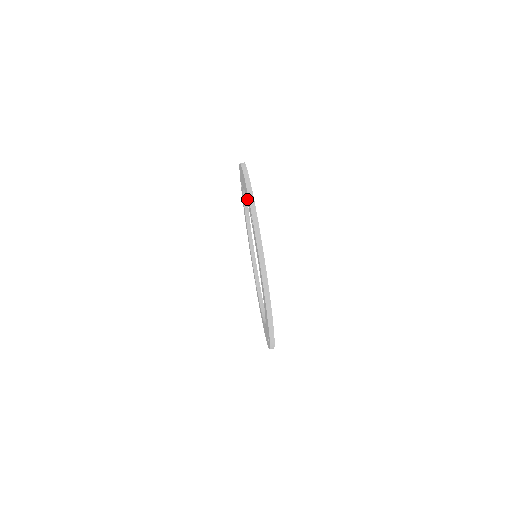
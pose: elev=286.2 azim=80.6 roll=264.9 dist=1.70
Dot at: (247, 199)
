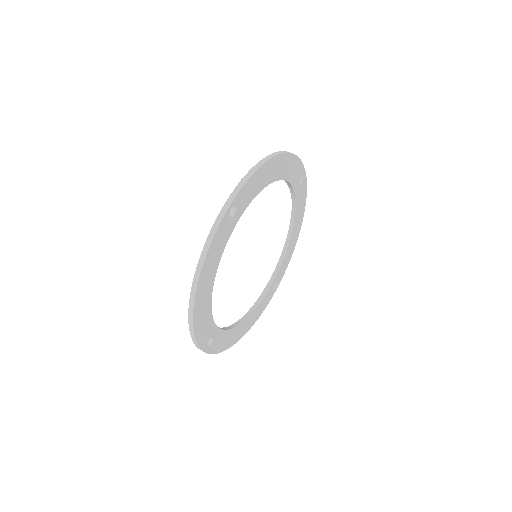
Dot at: occluded
